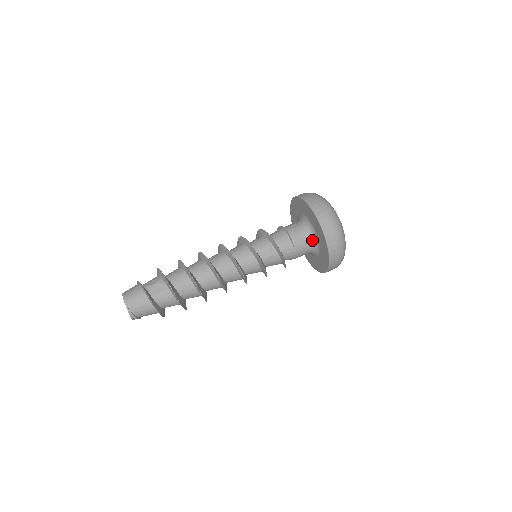
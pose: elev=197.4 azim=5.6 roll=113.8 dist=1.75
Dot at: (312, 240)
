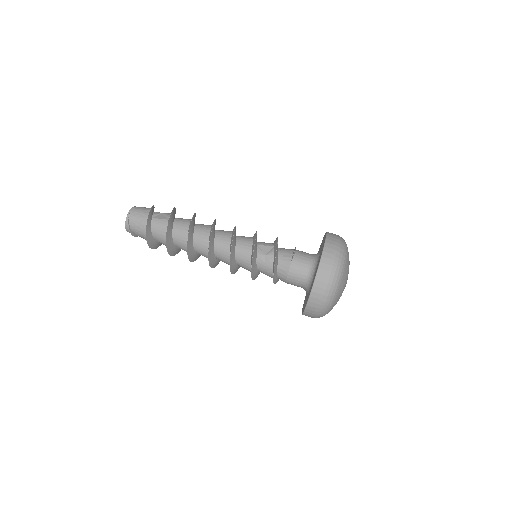
Dot at: (312, 268)
